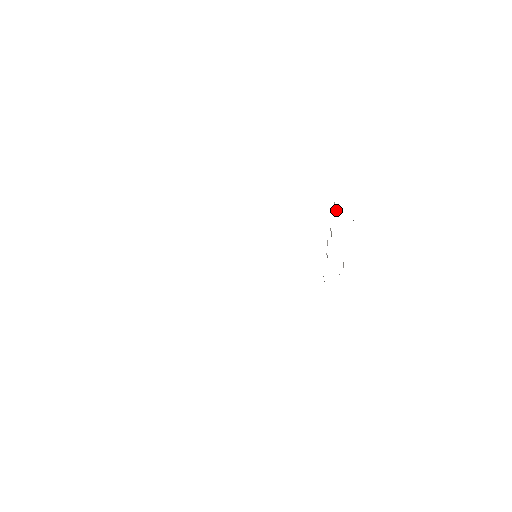
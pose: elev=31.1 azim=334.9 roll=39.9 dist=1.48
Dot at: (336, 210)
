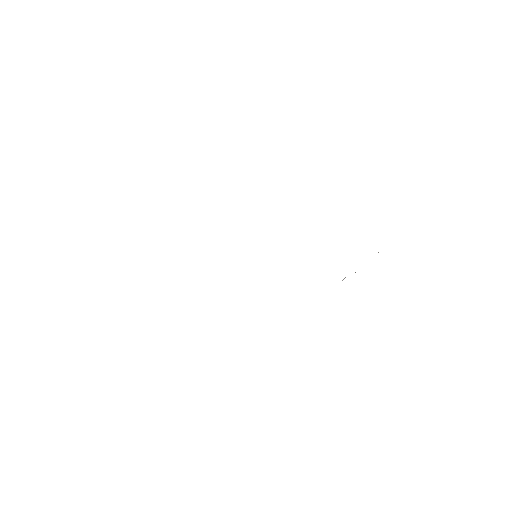
Dot at: occluded
